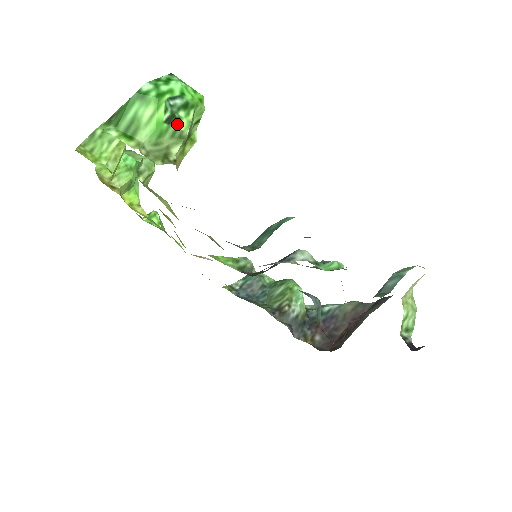
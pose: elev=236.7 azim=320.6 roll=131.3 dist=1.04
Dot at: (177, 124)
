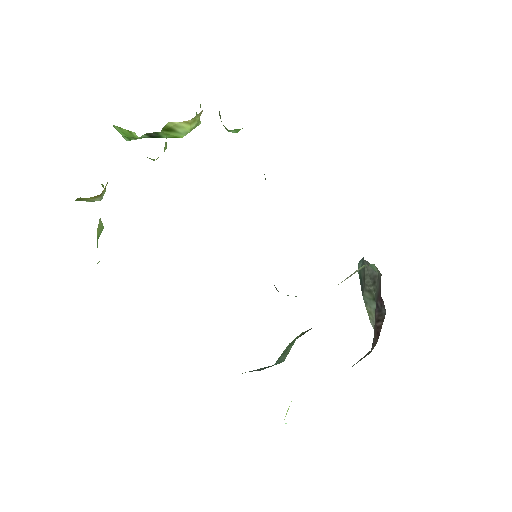
Dot at: occluded
